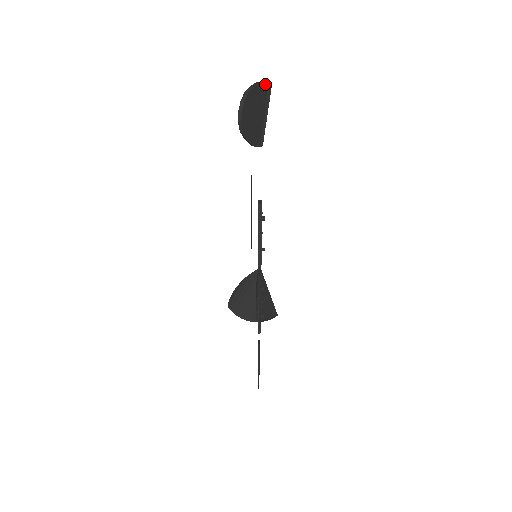
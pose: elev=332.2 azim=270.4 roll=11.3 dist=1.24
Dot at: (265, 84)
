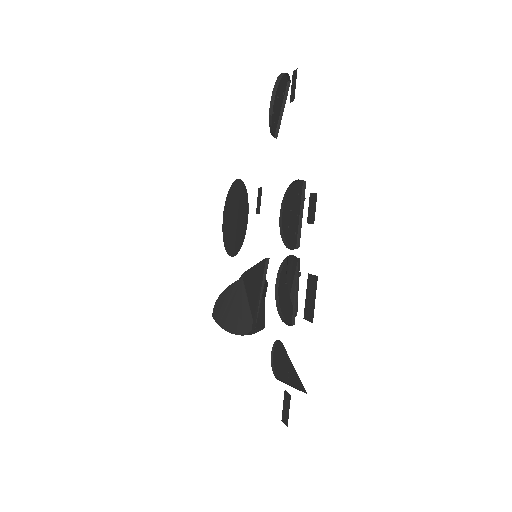
Dot at: (286, 78)
